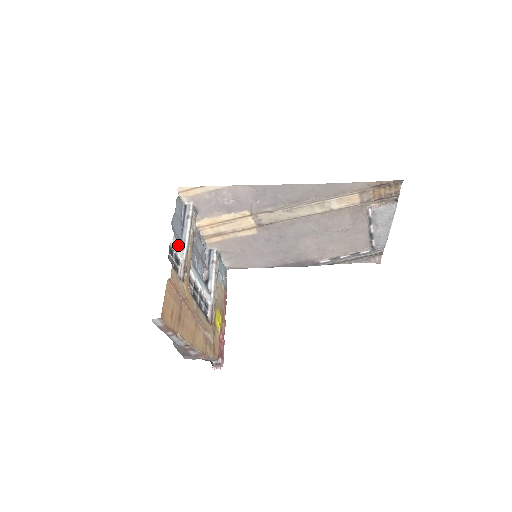
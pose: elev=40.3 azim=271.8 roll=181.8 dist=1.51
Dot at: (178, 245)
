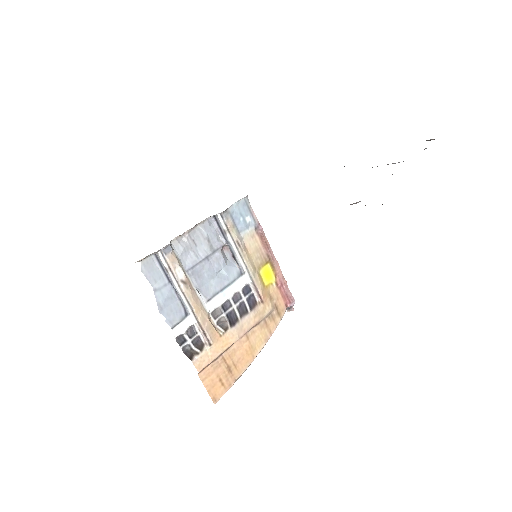
Dot at: (182, 323)
